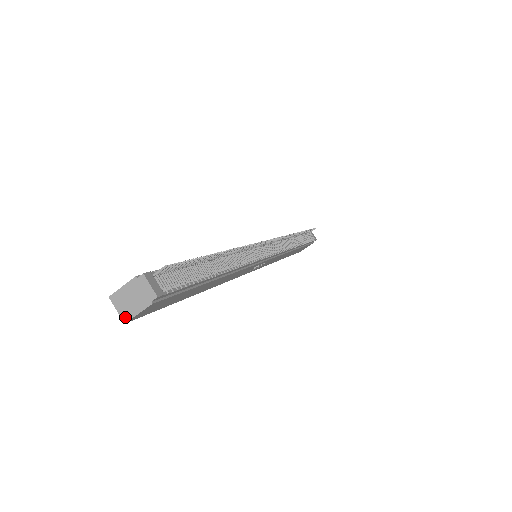
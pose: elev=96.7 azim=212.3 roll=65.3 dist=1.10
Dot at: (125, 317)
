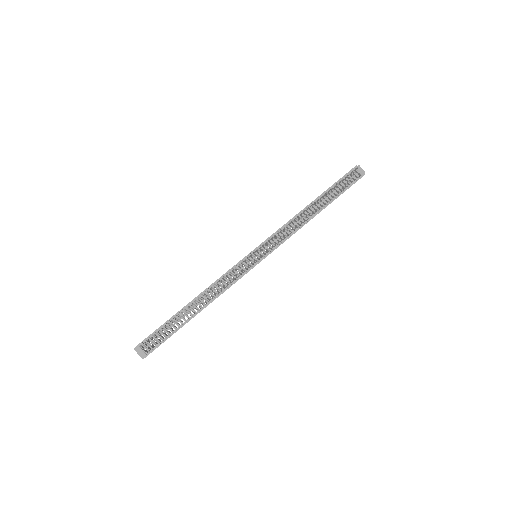
Dot at: occluded
